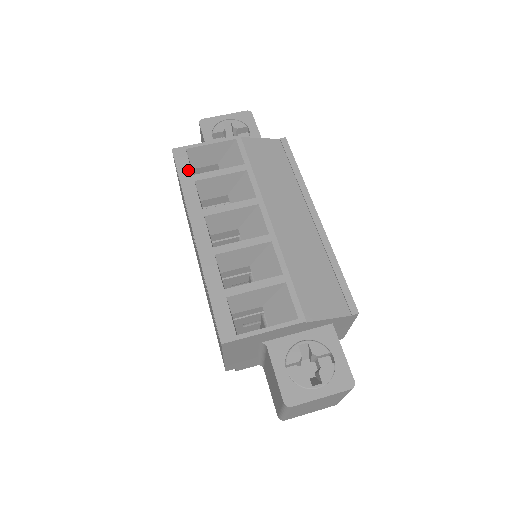
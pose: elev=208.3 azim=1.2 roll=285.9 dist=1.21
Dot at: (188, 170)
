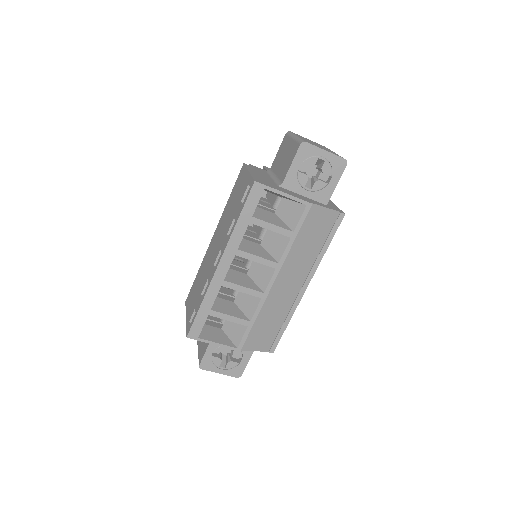
Dot at: (252, 210)
